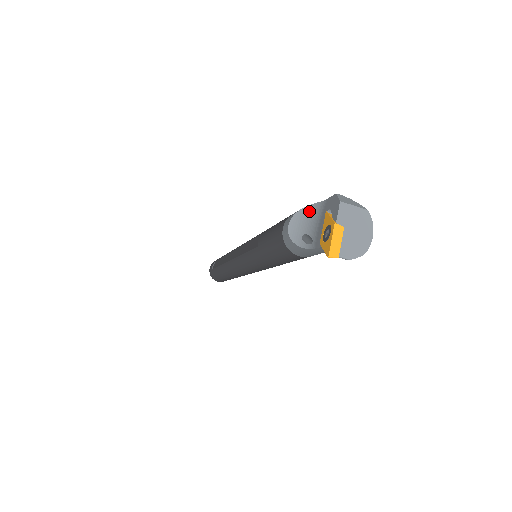
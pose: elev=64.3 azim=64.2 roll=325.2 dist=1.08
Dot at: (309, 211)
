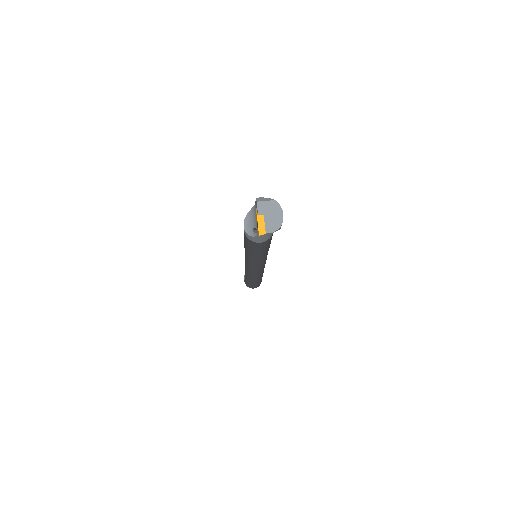
Dot at: (251, 213)
